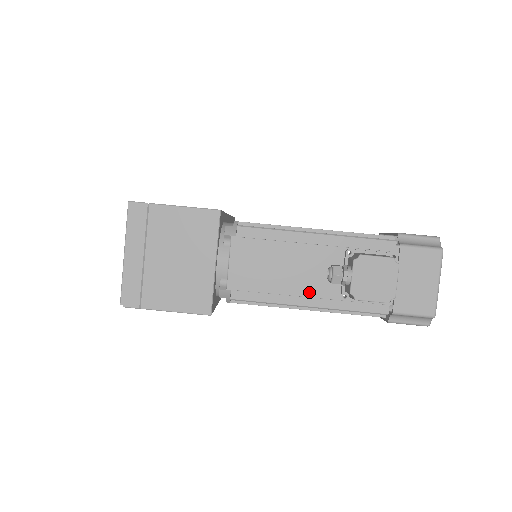
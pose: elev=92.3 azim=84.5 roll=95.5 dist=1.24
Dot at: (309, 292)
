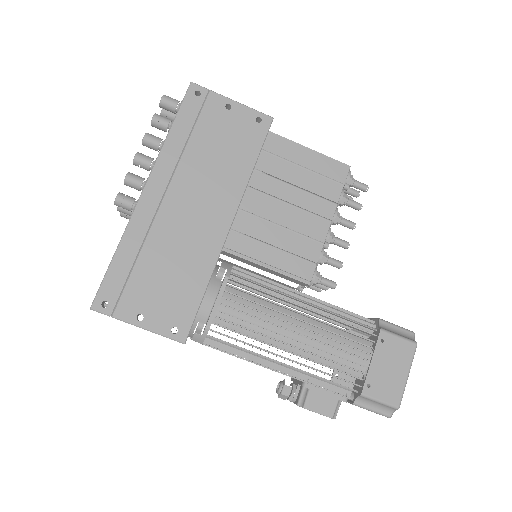
Dot at: occluded
